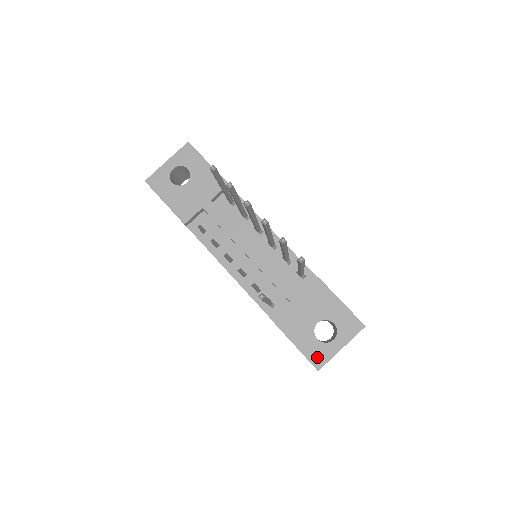
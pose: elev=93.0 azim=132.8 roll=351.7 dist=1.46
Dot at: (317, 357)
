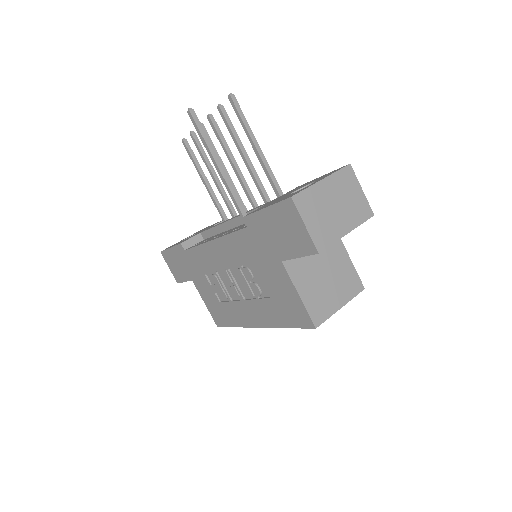
Dot at: occluded
